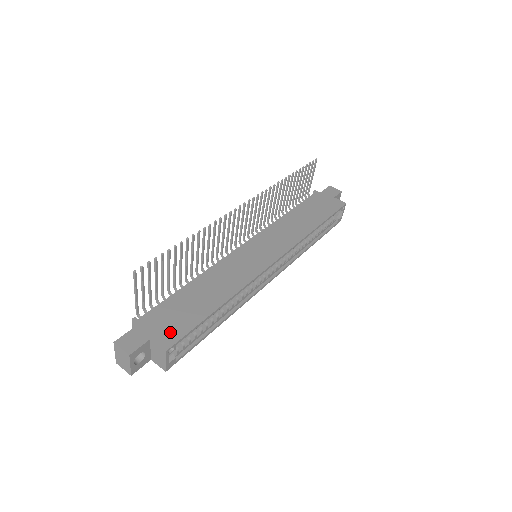
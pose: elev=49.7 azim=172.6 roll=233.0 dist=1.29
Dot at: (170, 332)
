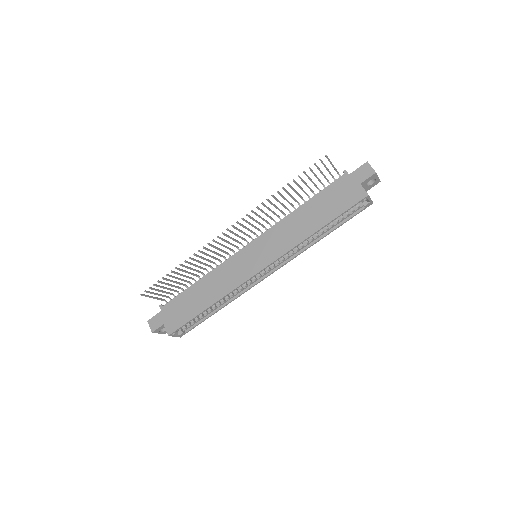
Dot at: (174, 322)
